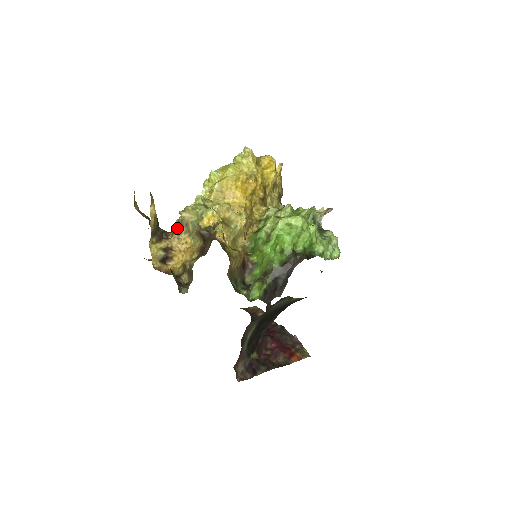
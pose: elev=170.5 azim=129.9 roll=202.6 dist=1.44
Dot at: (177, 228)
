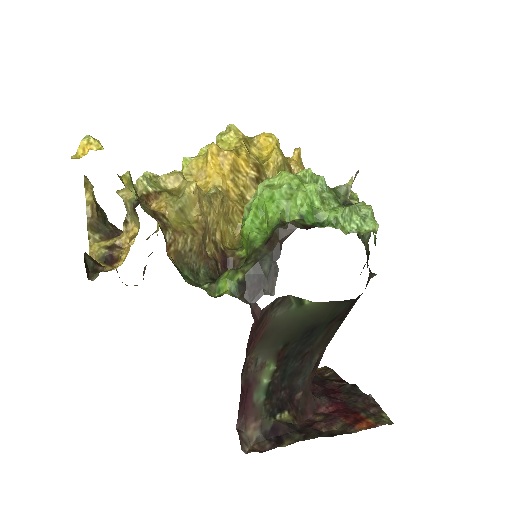
Dot at: (126, 219)
